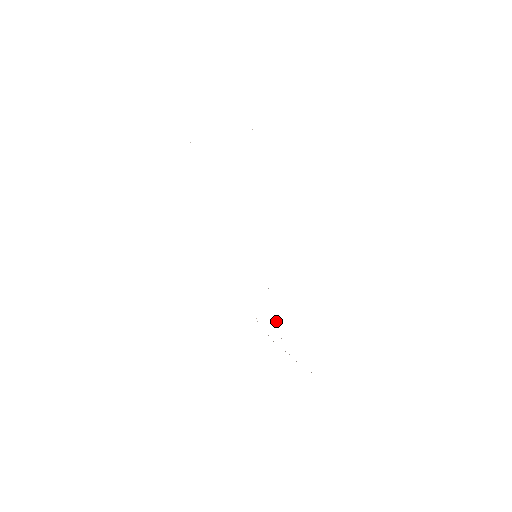
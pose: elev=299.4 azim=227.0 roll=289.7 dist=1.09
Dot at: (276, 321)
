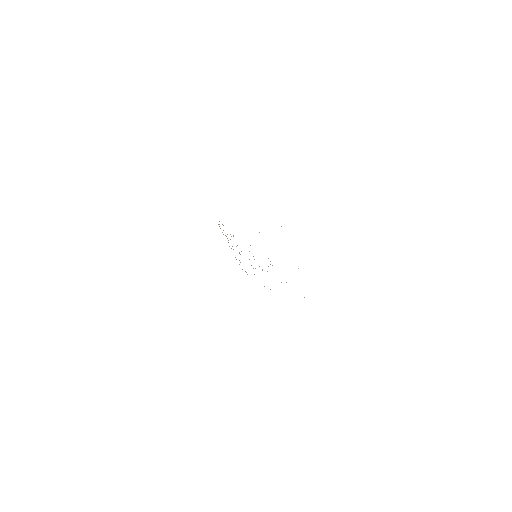
Dot at: (236, 246)
